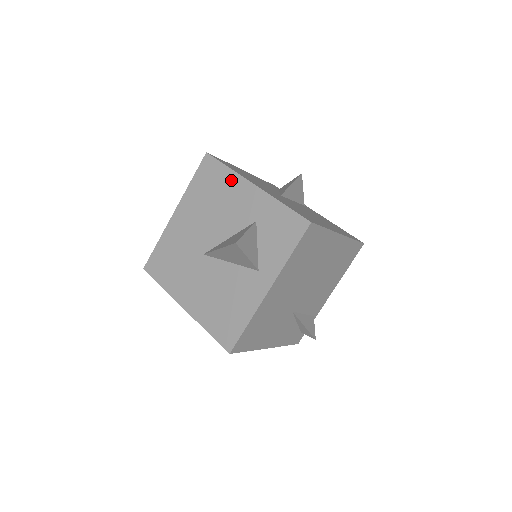
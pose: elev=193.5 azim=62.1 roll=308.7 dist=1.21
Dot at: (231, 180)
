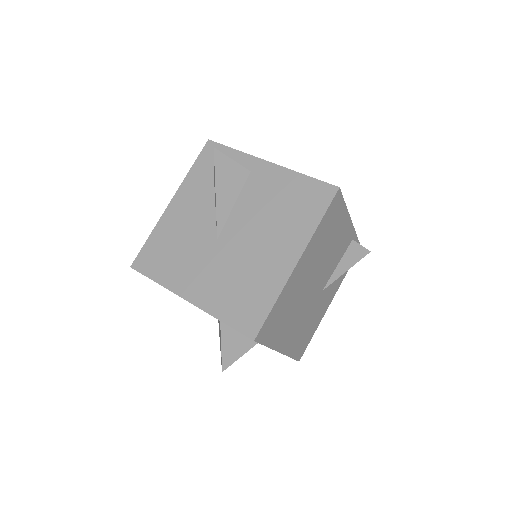
Dot at: occluded
